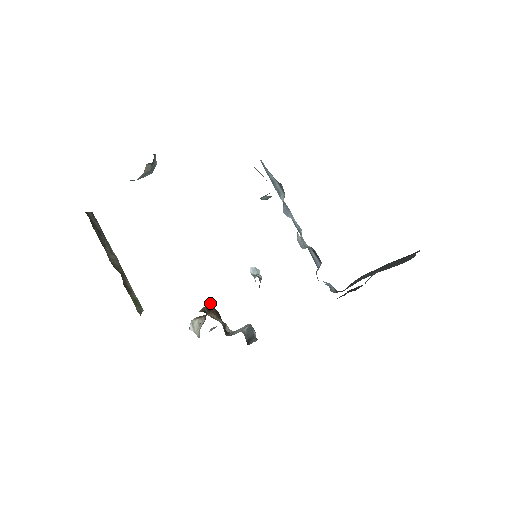
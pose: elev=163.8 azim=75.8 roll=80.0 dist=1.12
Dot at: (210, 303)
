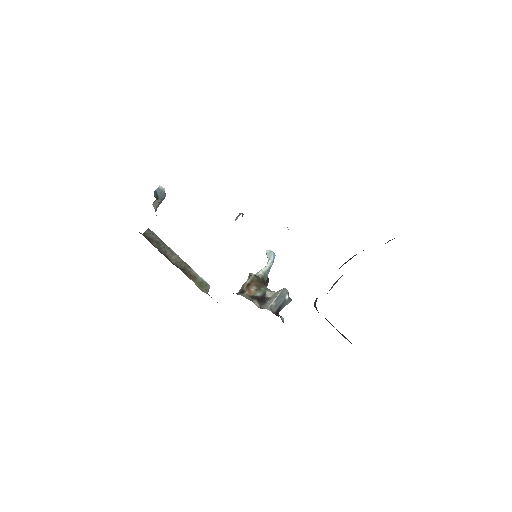
Dot at: (250, 276)
